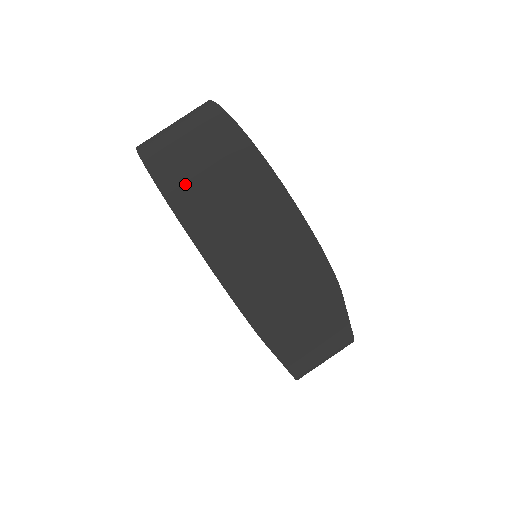
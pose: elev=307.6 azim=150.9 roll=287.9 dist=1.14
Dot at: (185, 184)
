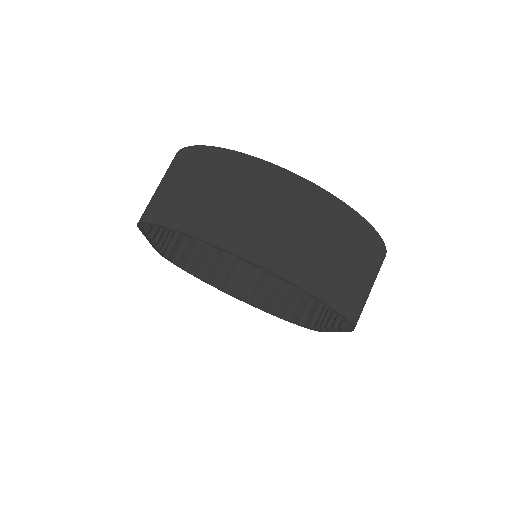
Dot at: (289, 254)
